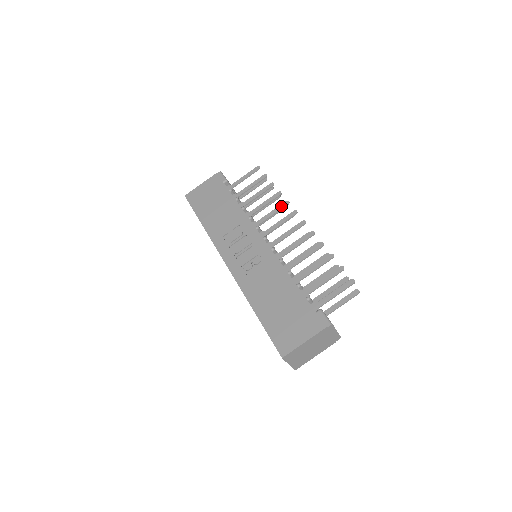
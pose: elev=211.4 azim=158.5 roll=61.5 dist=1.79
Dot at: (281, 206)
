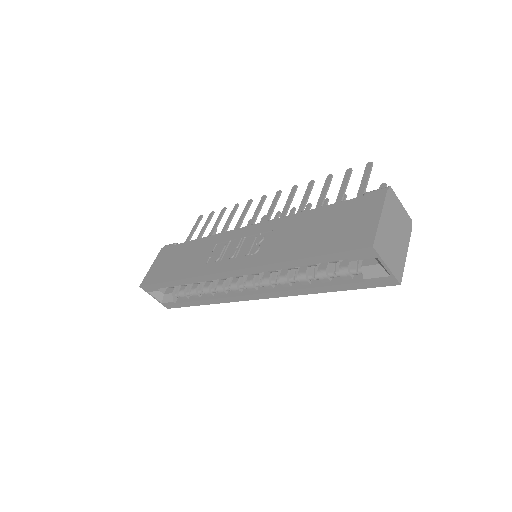
Dot at: (246, 207)
